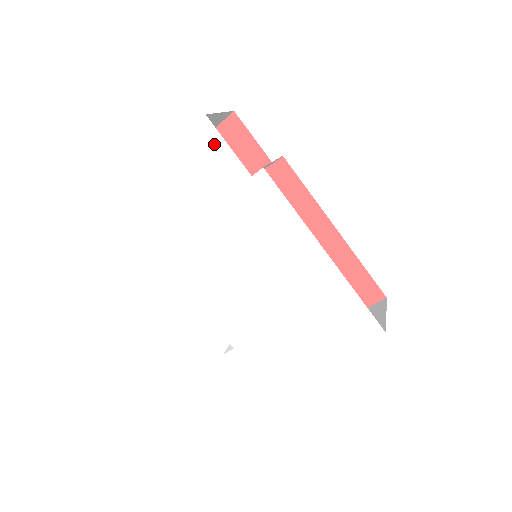
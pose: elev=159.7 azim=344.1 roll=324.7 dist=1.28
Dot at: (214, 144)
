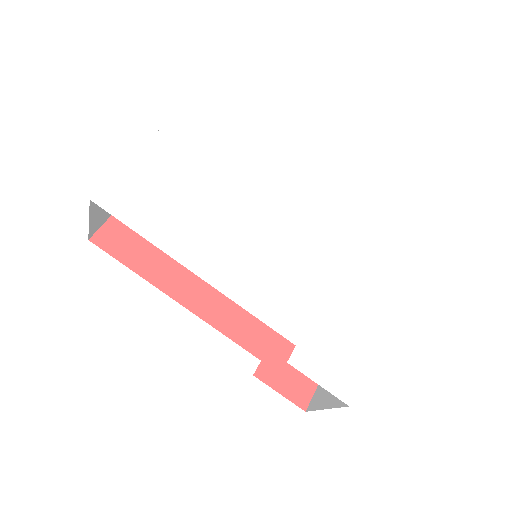
Dot at: (200, 127)
